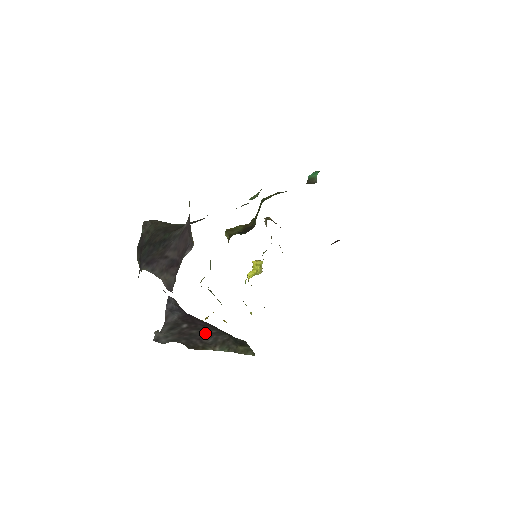
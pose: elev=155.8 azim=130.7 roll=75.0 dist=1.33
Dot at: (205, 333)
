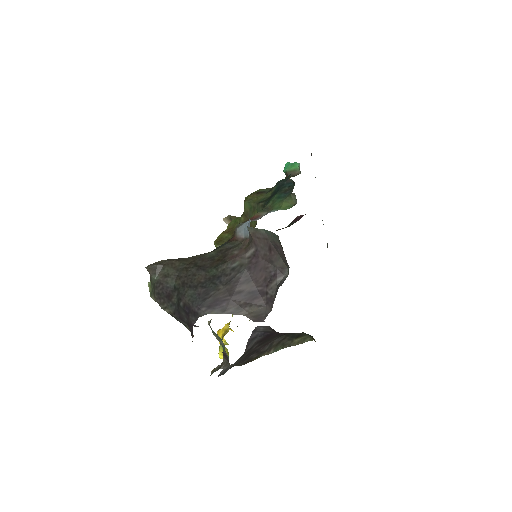
Dot at: (266, 344)
